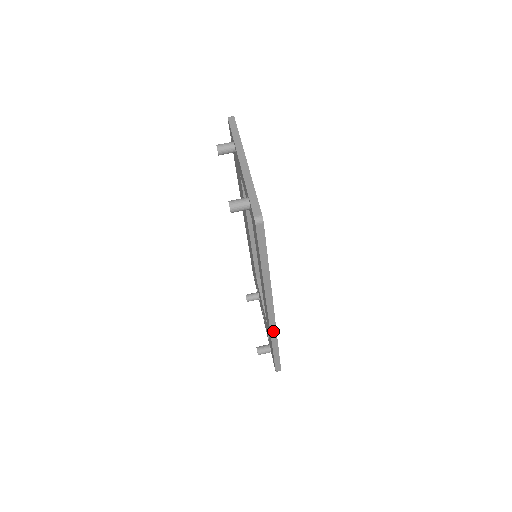
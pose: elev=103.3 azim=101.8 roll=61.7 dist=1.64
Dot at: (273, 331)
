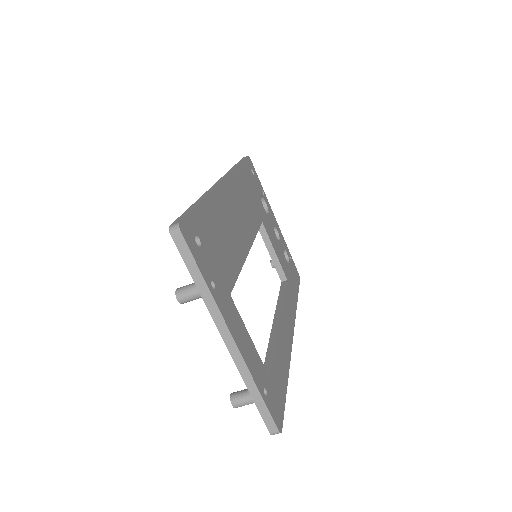
Dot at: occluded
